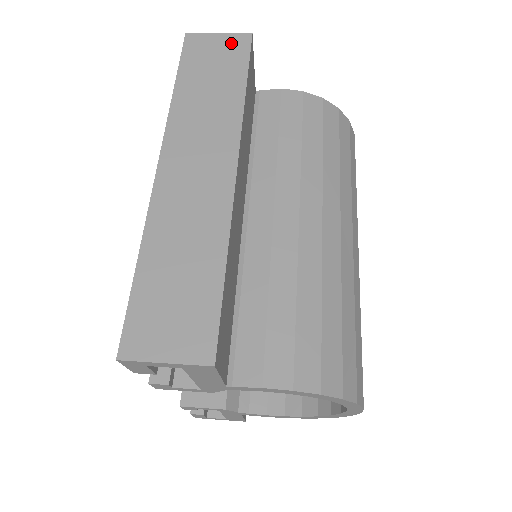
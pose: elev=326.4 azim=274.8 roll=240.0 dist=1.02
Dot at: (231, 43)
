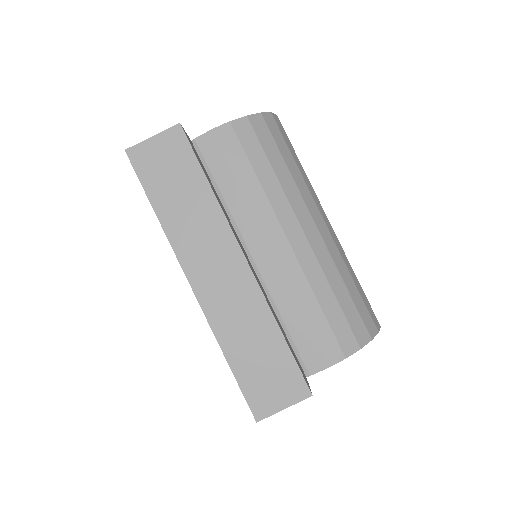
Dot at: (169, 143)
